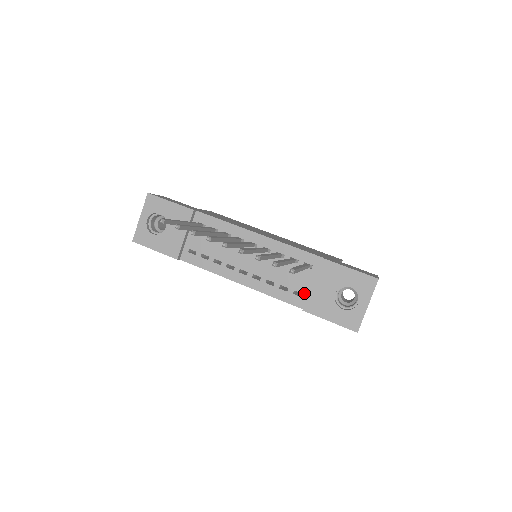
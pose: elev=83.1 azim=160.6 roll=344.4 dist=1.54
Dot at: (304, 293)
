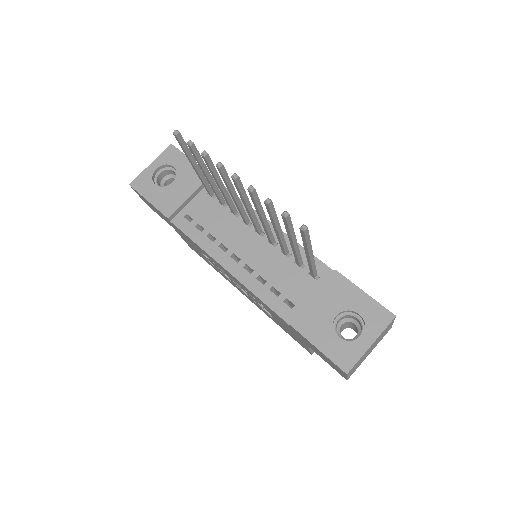
Dot at: (297, 305)
